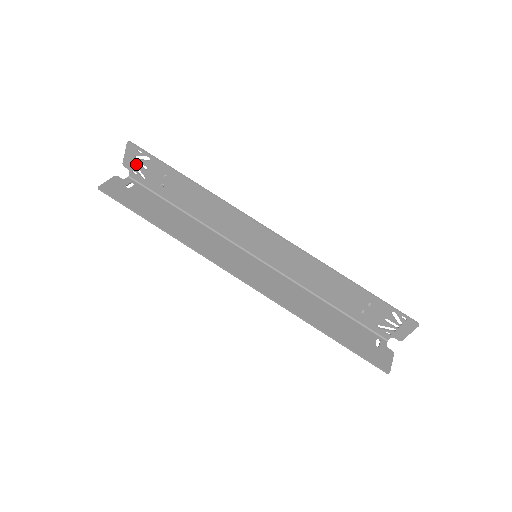
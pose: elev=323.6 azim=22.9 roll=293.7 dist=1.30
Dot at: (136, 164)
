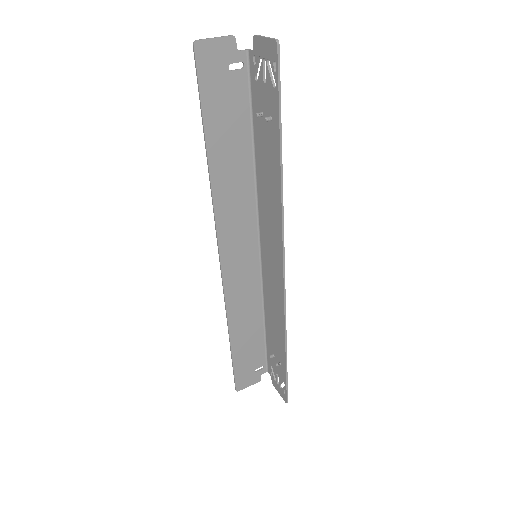
Dot at: (263, 62)
